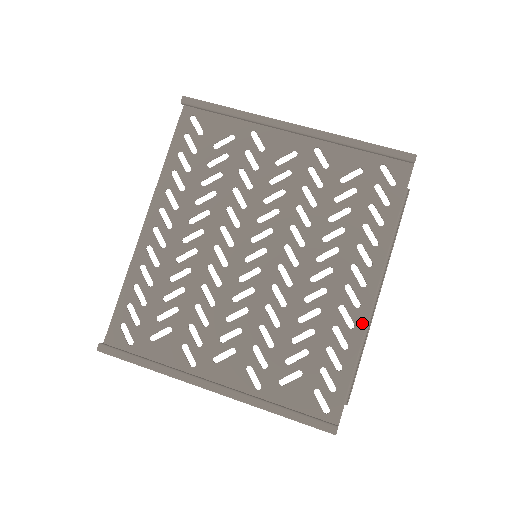
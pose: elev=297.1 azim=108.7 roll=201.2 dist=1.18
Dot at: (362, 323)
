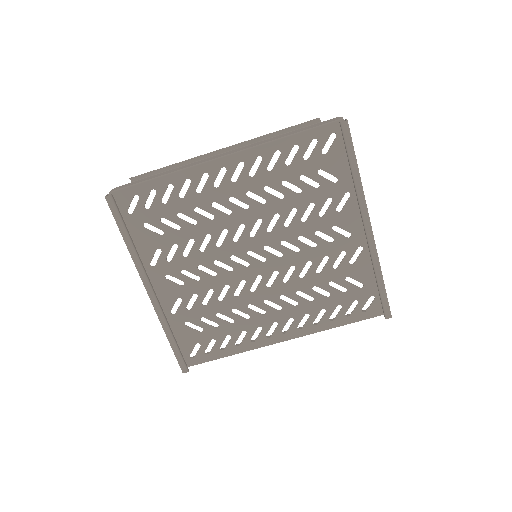
Dot at: (259, 345)
